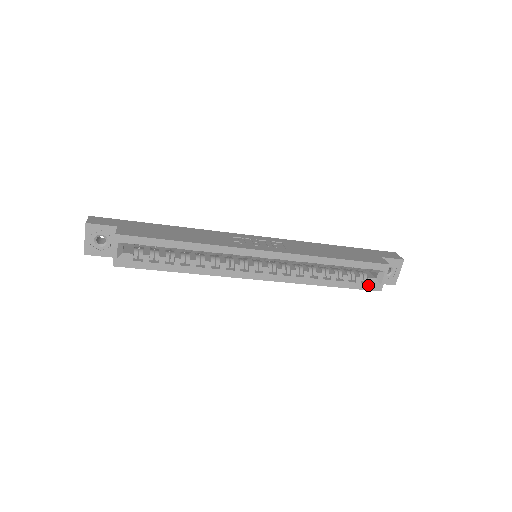
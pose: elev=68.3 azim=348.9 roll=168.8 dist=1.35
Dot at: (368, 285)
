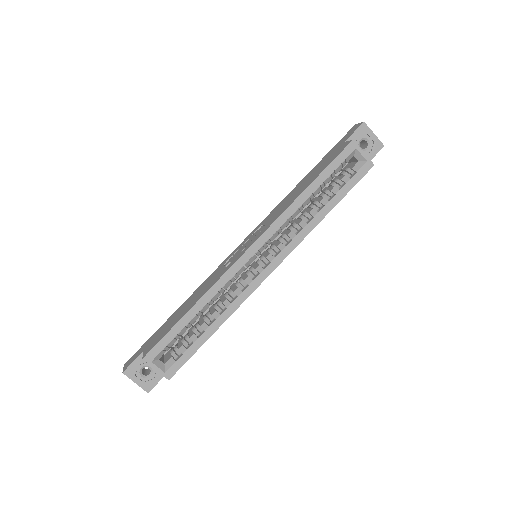
Dot at: (358, 174)
